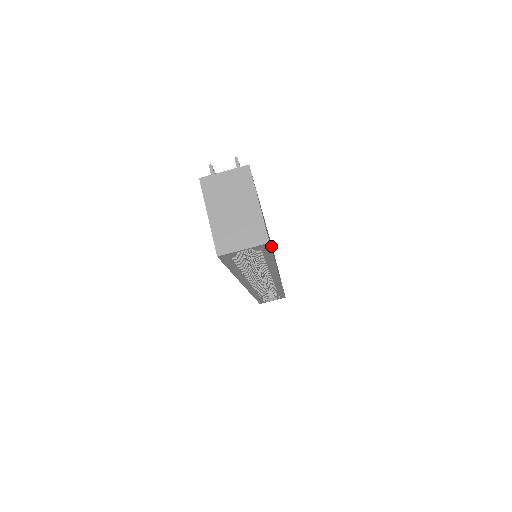
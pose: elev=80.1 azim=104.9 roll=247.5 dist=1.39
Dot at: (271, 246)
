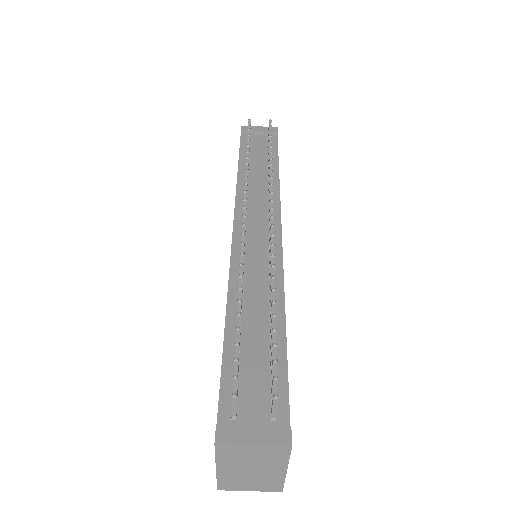
Dot at: occluded
